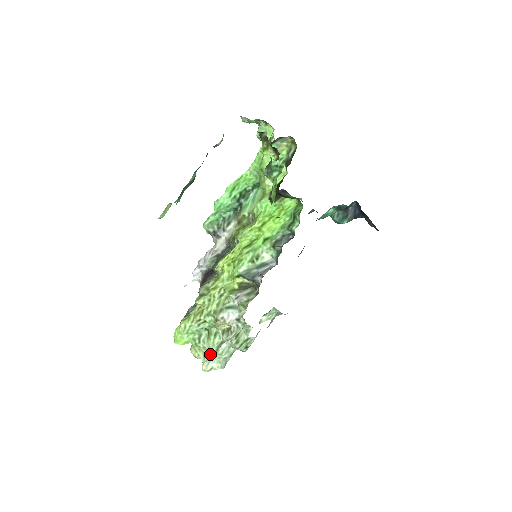
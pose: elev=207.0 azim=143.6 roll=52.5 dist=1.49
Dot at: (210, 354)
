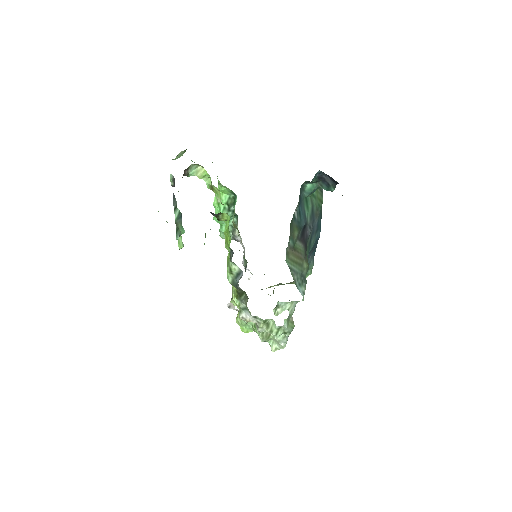
Dot at: (261, 341)
